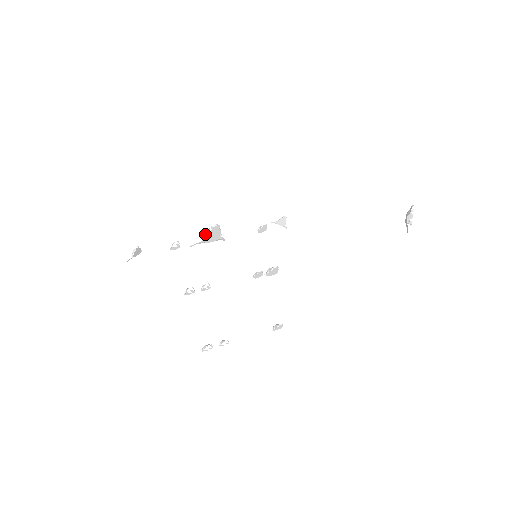
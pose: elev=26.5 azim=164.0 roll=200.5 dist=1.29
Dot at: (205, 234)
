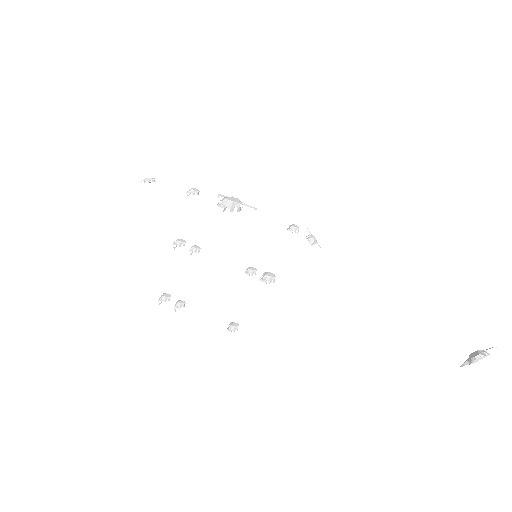
Dot at: (220, 201)
